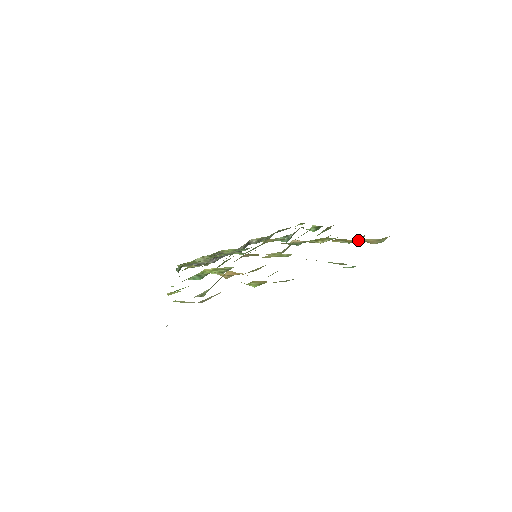
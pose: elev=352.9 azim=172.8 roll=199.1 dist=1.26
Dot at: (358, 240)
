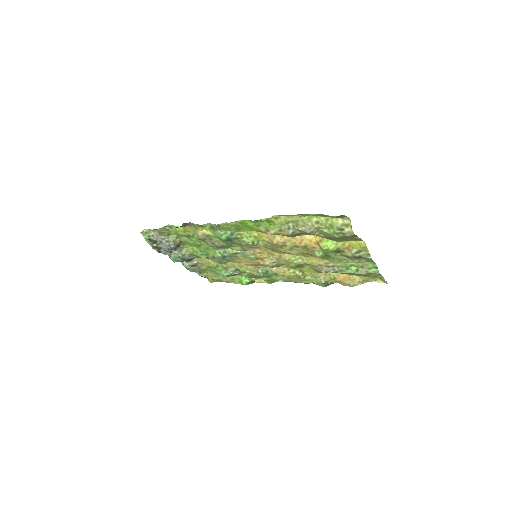
Dot at: (344, 278)
